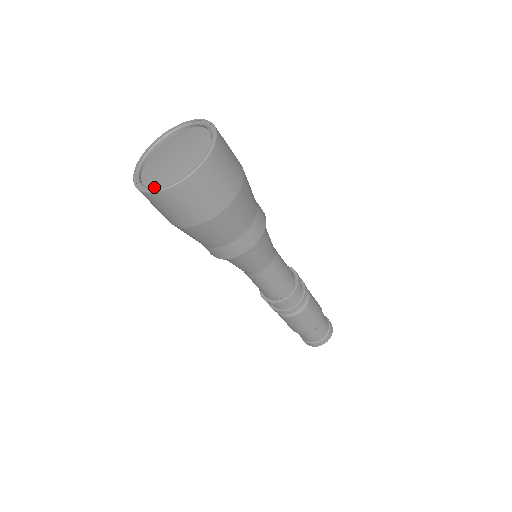
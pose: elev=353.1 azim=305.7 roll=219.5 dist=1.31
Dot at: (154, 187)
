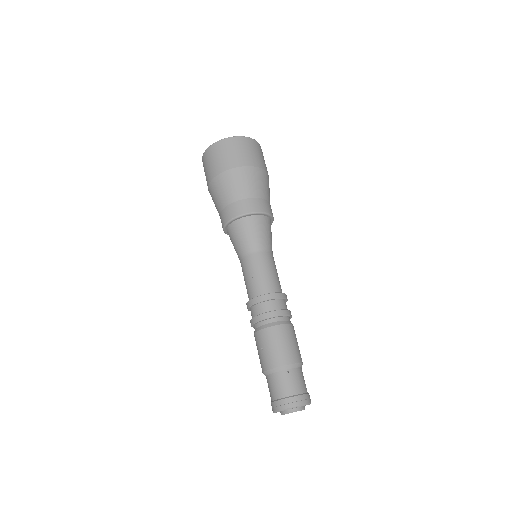
Dot at: occluded
